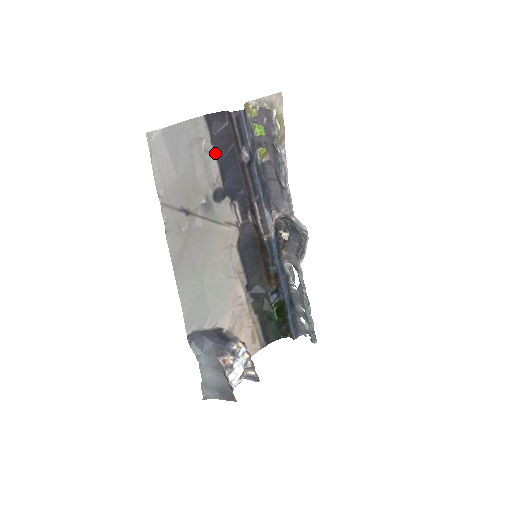
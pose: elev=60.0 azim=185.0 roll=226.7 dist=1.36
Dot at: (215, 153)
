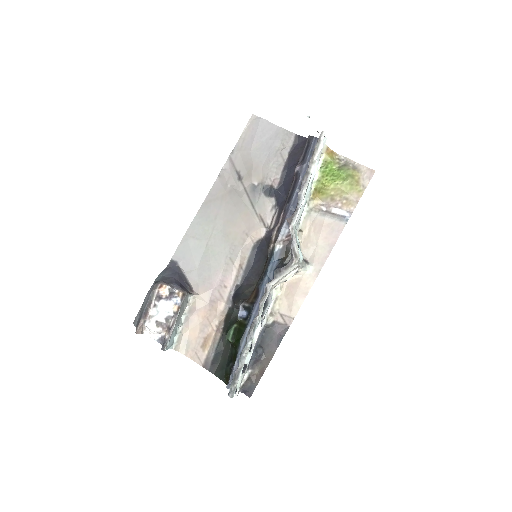
Dot at: (287, 162)
